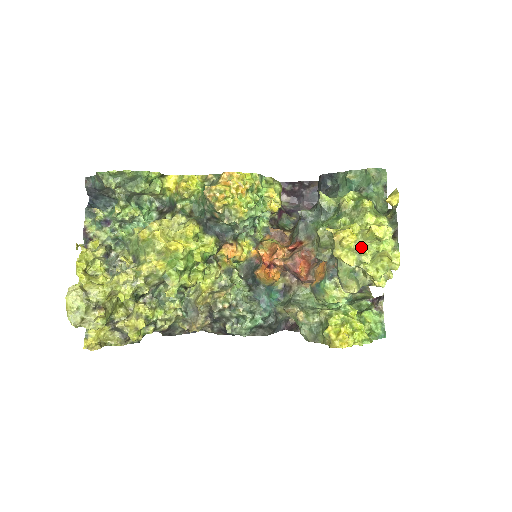
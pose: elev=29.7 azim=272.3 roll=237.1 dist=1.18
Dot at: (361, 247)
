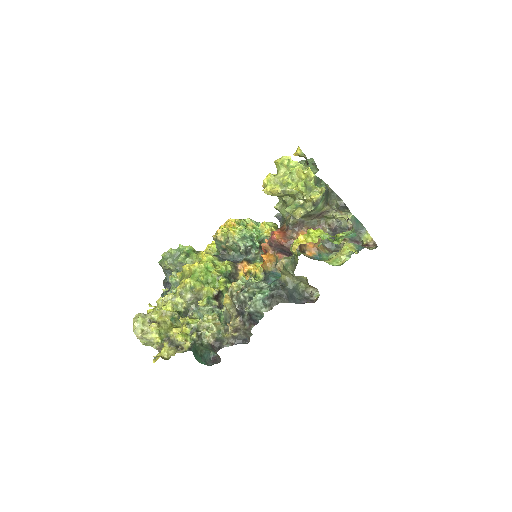
Dot at: (278, 178)
